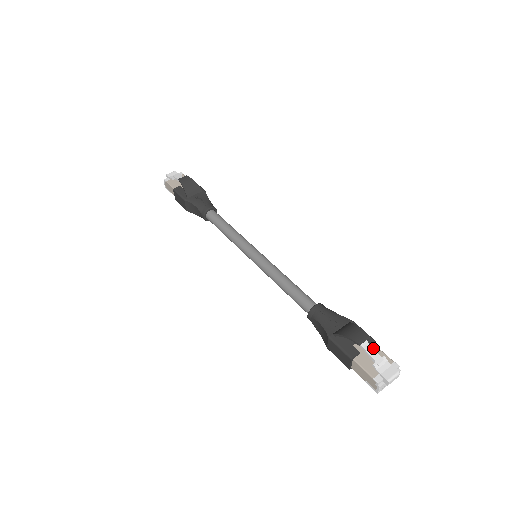
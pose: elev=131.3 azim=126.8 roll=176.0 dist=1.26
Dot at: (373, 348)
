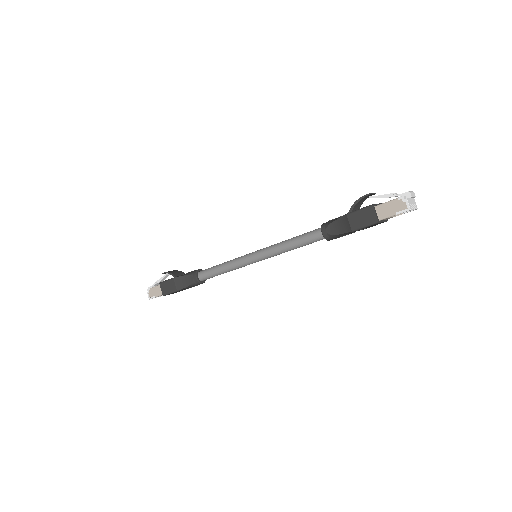
Dot at: (383, 195)
